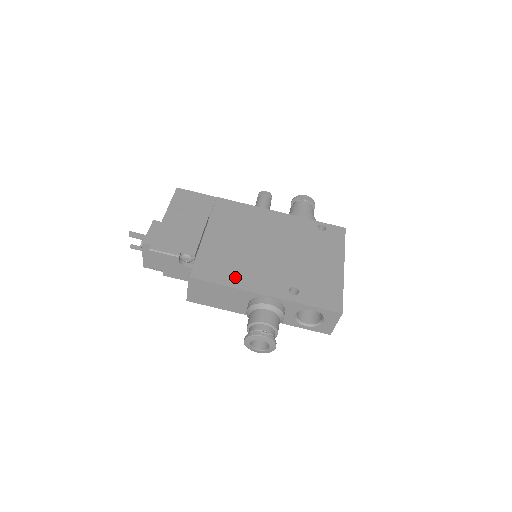
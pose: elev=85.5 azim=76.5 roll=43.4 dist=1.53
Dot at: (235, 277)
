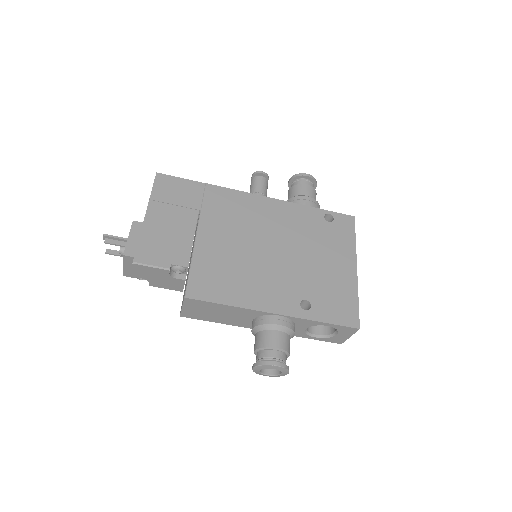
Dot at: (238, 293)
